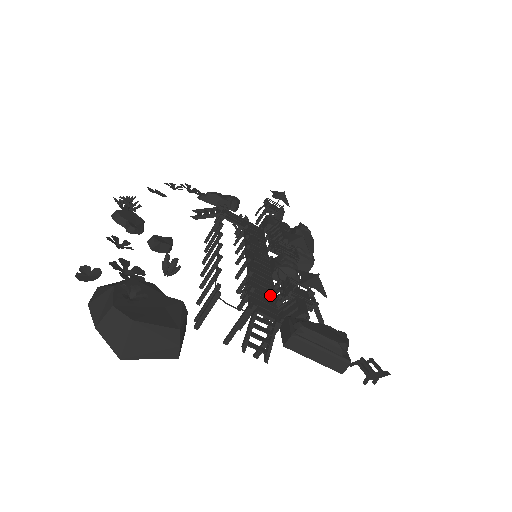
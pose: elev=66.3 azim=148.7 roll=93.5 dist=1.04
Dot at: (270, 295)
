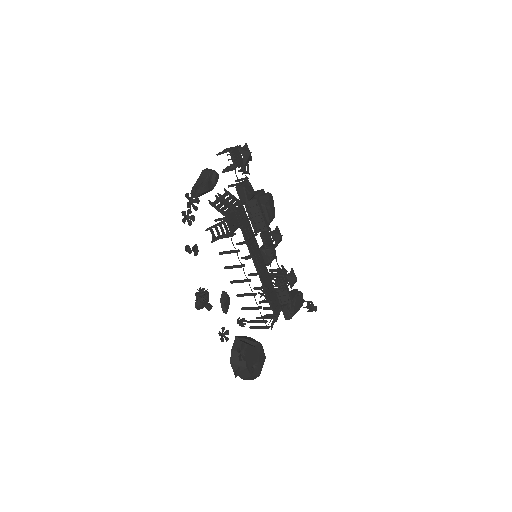
Dot at: (273, 290)
